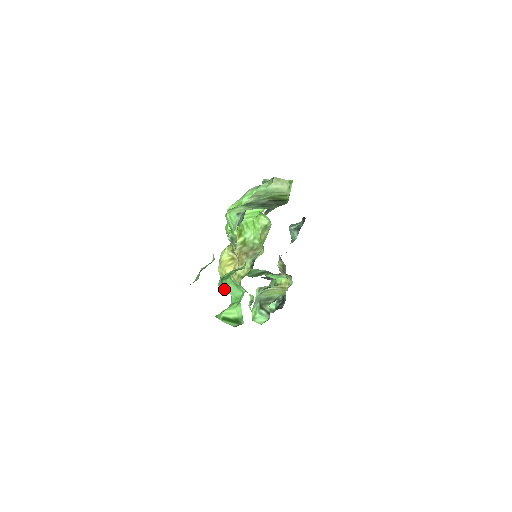
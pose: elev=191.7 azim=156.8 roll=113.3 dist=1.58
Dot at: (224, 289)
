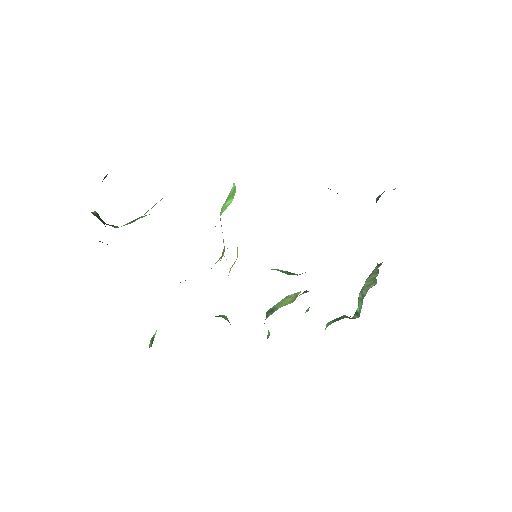
Dot at: occluded
